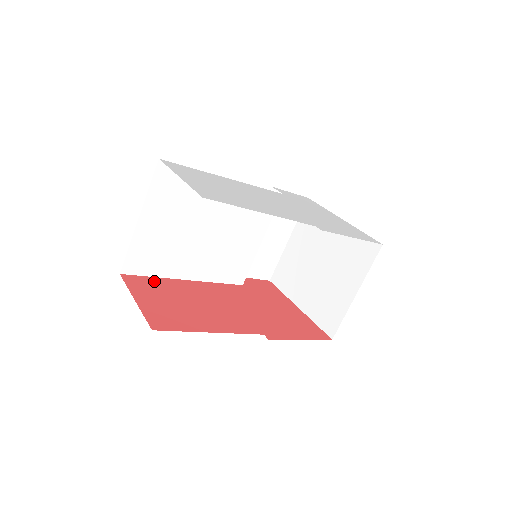
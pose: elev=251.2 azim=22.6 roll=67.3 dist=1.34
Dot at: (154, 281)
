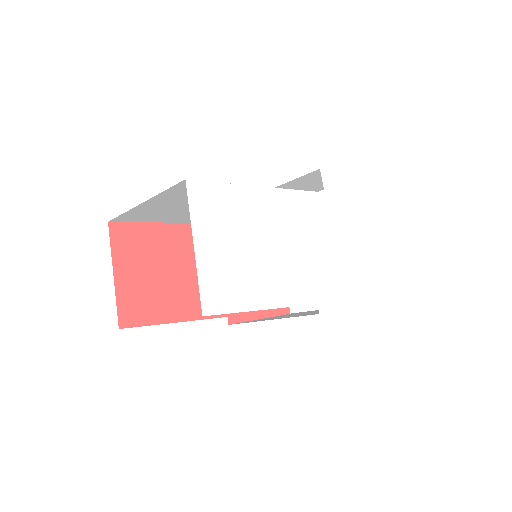
Dot at: (144, 232)
